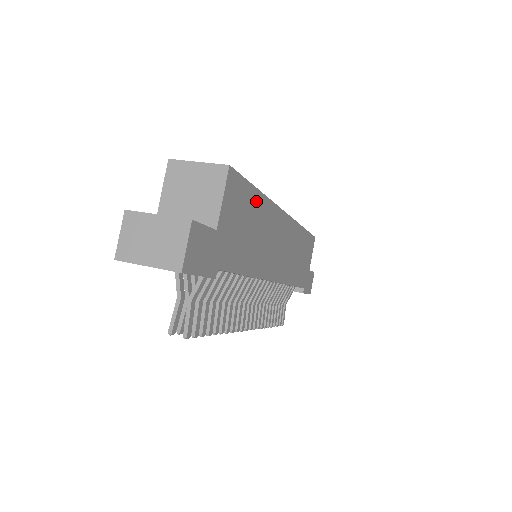
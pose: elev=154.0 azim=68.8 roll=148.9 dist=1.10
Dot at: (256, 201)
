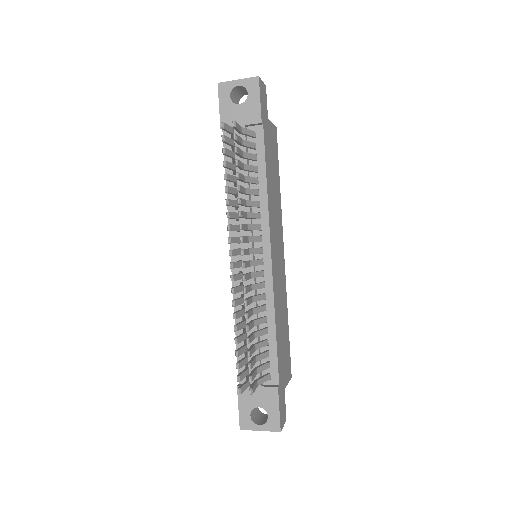
Dot at: (278, 178)
